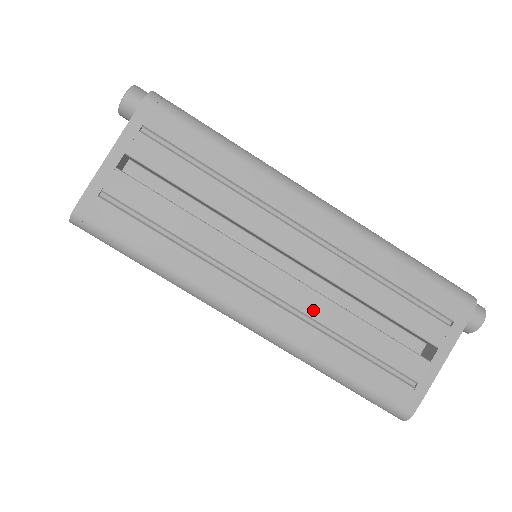
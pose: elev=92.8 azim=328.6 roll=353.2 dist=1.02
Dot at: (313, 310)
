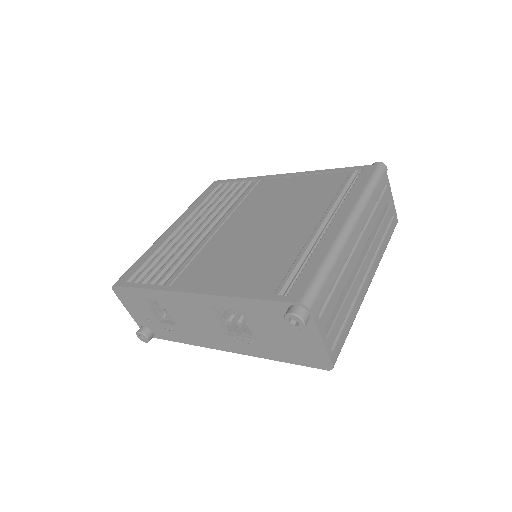
Dot at: (374, 250)
